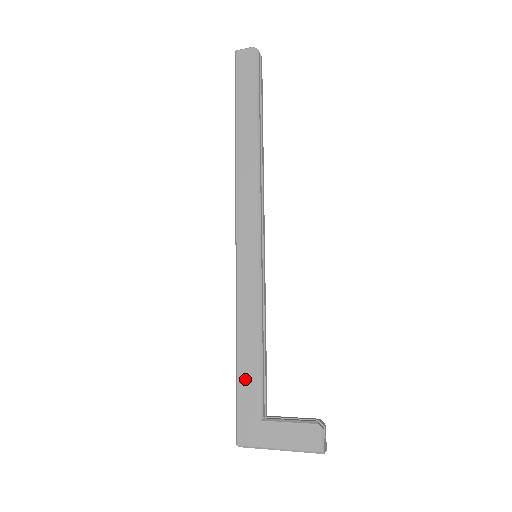
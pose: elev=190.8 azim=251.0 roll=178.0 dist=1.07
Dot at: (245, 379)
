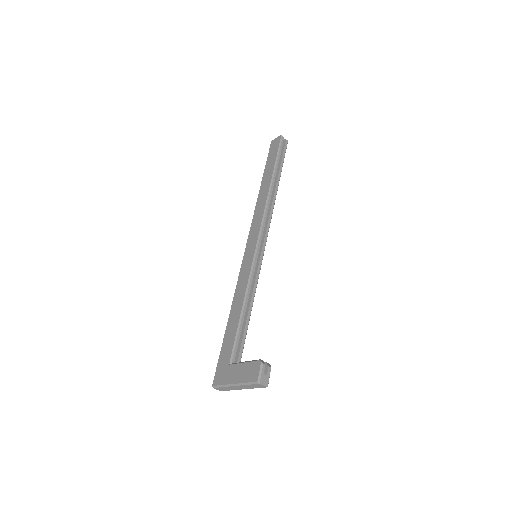
Dot at: (228, 337)
